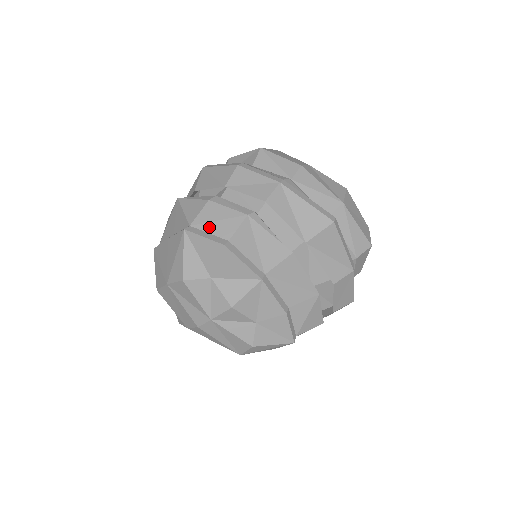
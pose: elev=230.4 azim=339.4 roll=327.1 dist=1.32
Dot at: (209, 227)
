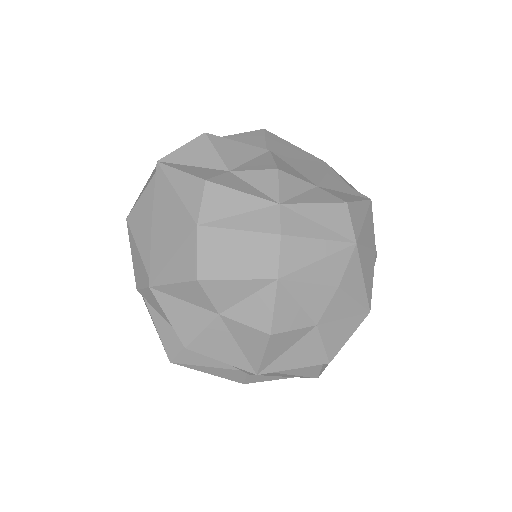
Dot at: occluded
